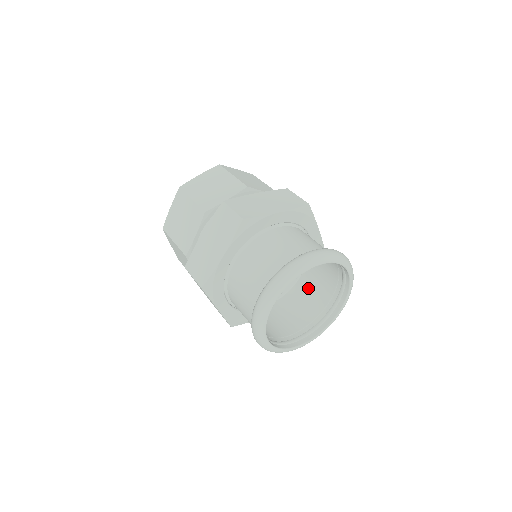
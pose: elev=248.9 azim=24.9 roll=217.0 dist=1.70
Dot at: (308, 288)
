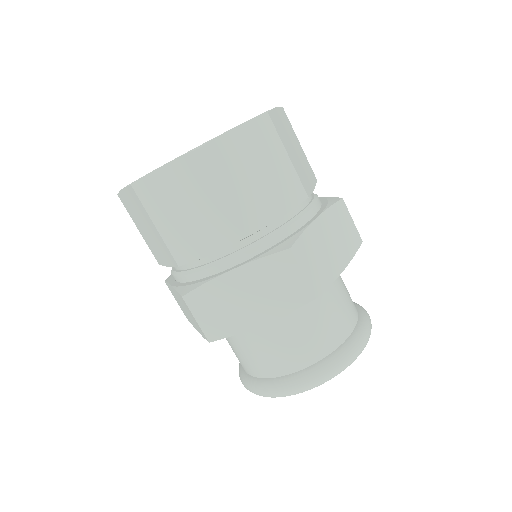
Dot at: occluded
